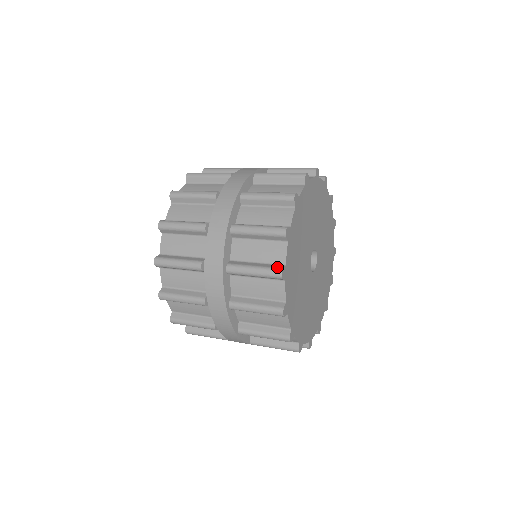
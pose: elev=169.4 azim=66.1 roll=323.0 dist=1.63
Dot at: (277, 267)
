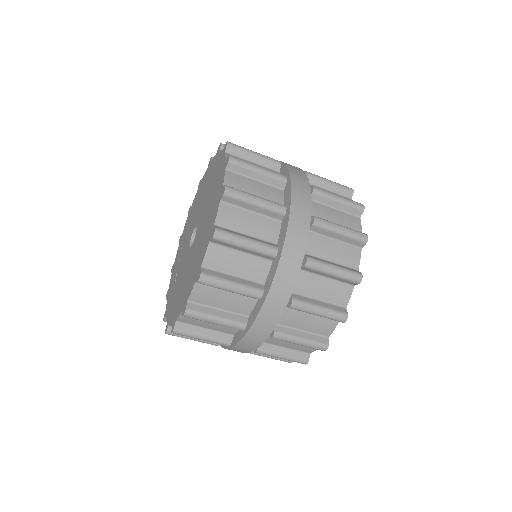
Dot at: (356, 271)
